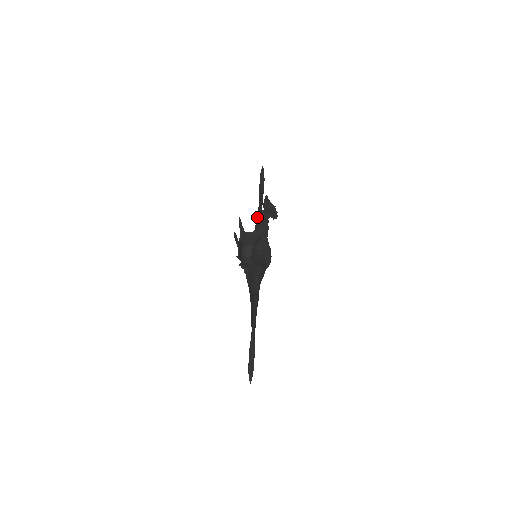
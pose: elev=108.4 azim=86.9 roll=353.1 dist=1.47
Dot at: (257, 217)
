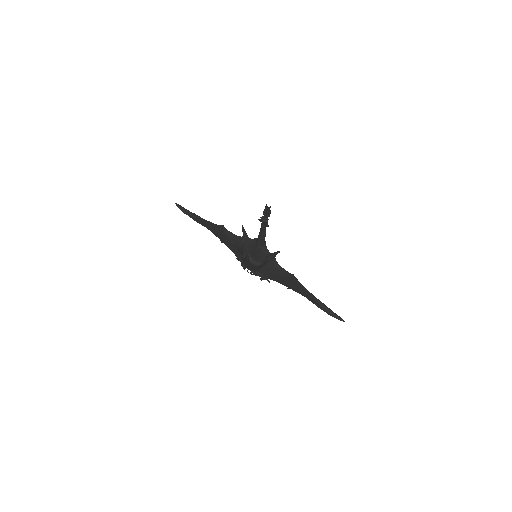
Dot at: (226, 234)
